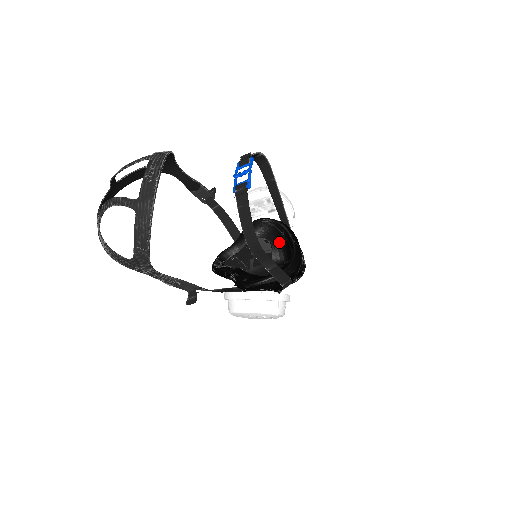
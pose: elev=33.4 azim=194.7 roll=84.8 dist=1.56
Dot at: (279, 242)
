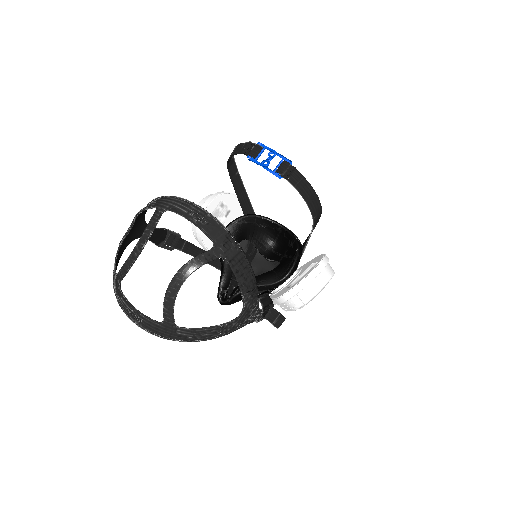
Dot at: (256, 233)
